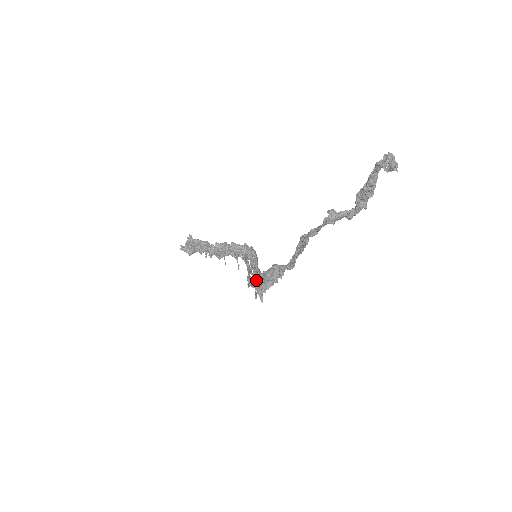
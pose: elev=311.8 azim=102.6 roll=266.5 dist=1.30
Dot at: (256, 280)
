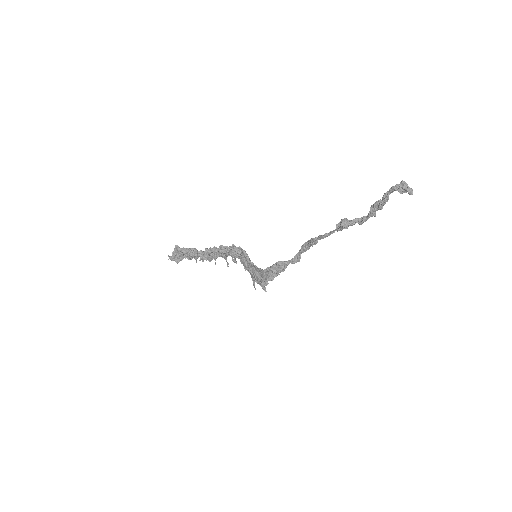
Dot at: occluded
